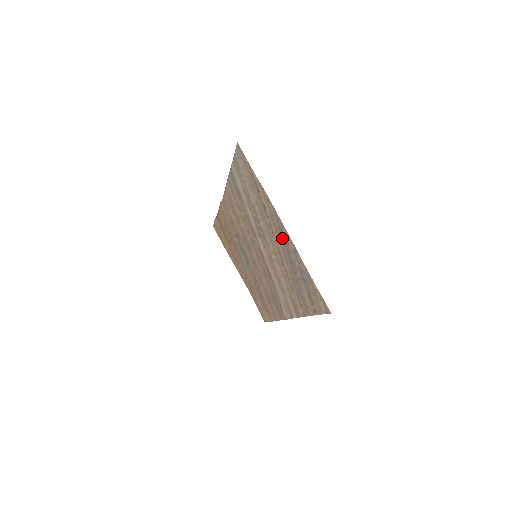
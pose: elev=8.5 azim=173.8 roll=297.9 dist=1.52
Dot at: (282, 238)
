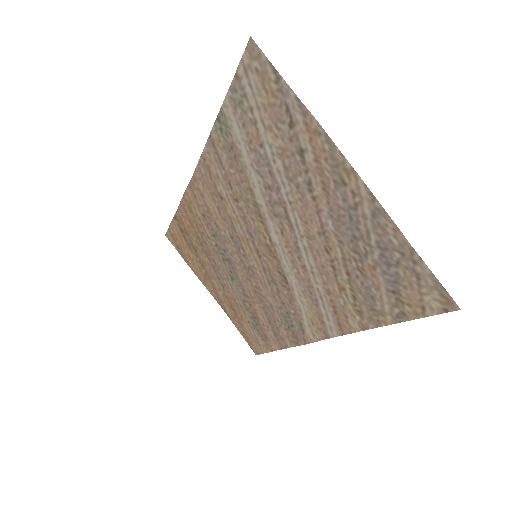
Dot at: (340, 199)
